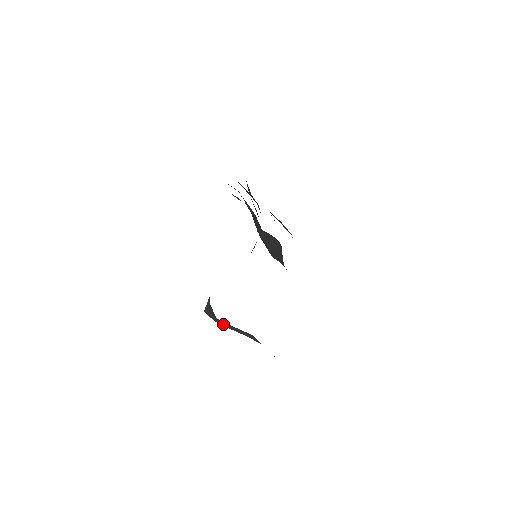
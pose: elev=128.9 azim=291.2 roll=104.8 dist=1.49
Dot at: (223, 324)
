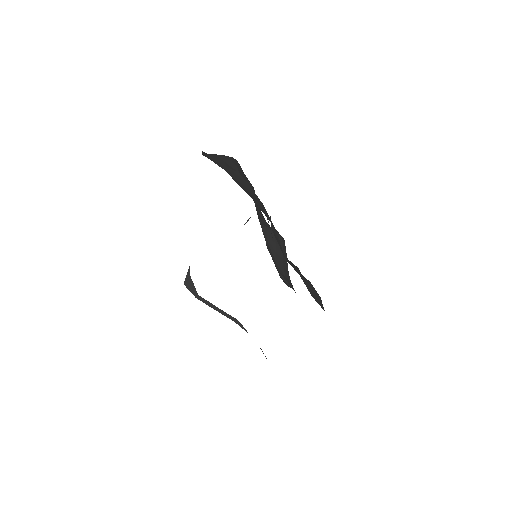
Dot at: (206, 303)
